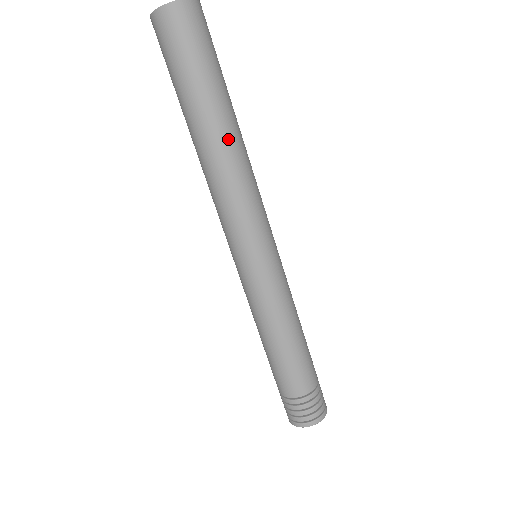
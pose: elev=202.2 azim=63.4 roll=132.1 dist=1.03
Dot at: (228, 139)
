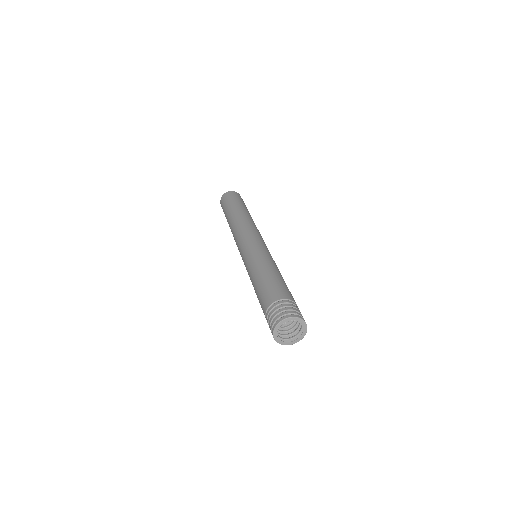
Dot at: (246, 214)
